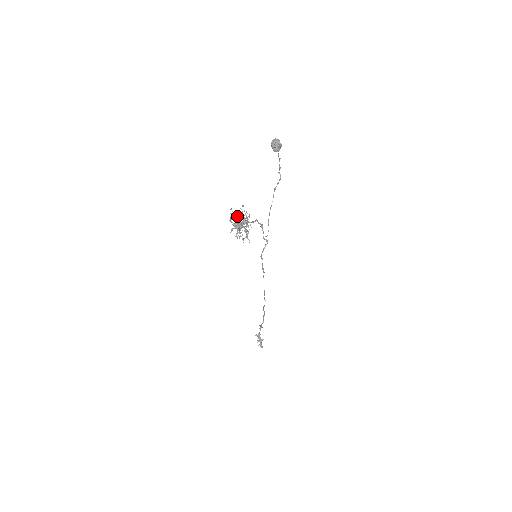
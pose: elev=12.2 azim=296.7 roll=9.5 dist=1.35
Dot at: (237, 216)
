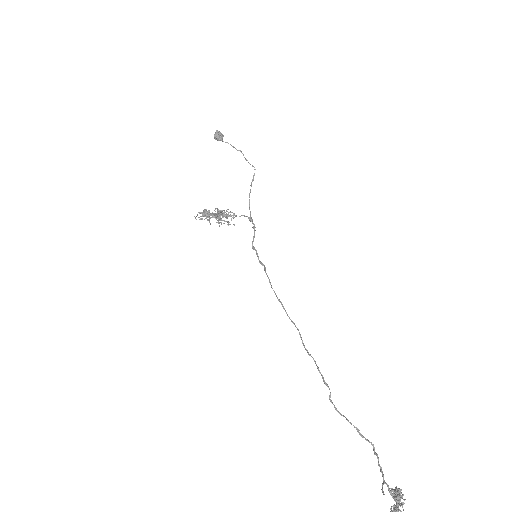
Dot at: occluded
